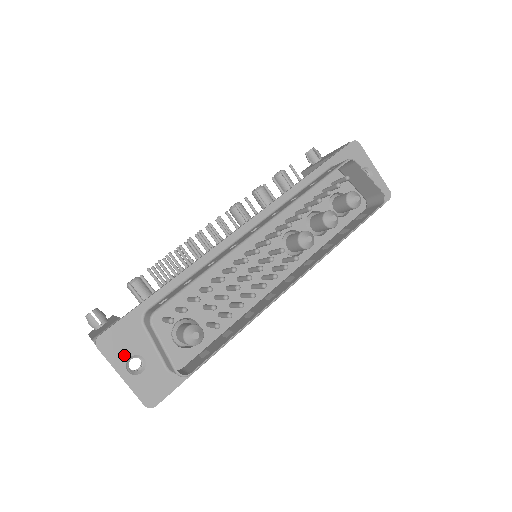
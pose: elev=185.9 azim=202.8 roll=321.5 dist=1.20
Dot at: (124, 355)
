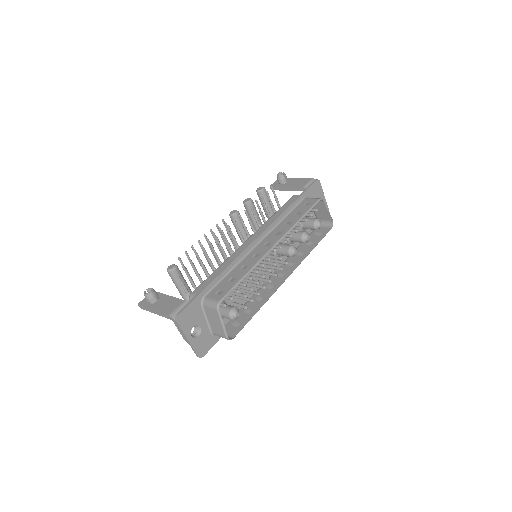
Dot at: (190, 326)
